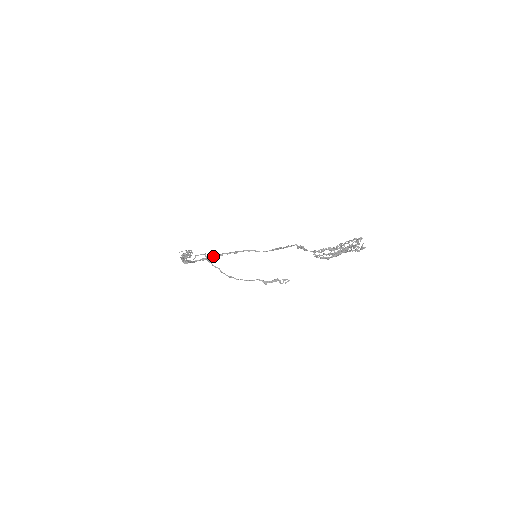
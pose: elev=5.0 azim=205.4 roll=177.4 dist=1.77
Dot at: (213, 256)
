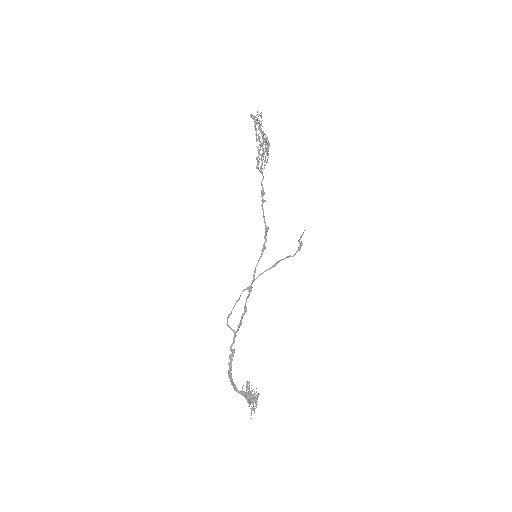
Dot at: (240, 322)
